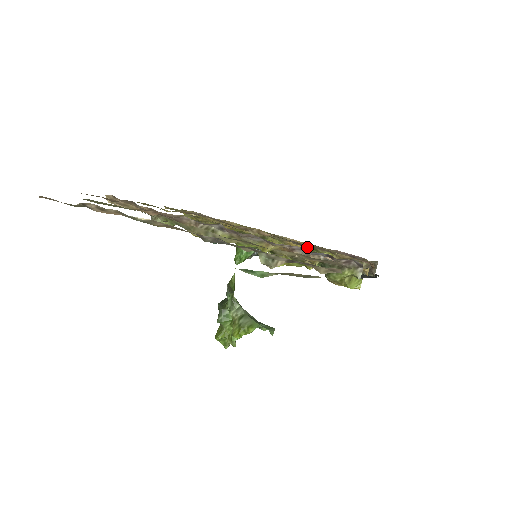
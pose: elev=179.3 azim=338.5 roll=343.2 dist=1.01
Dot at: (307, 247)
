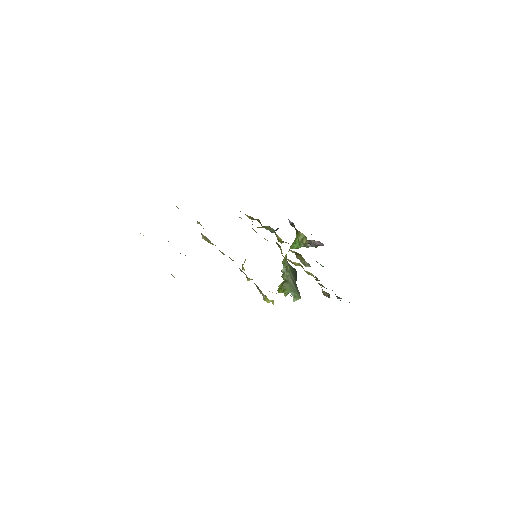
Dot at: (297, 263)
